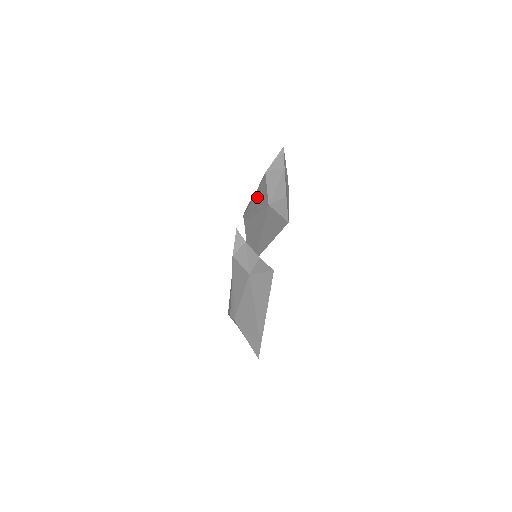
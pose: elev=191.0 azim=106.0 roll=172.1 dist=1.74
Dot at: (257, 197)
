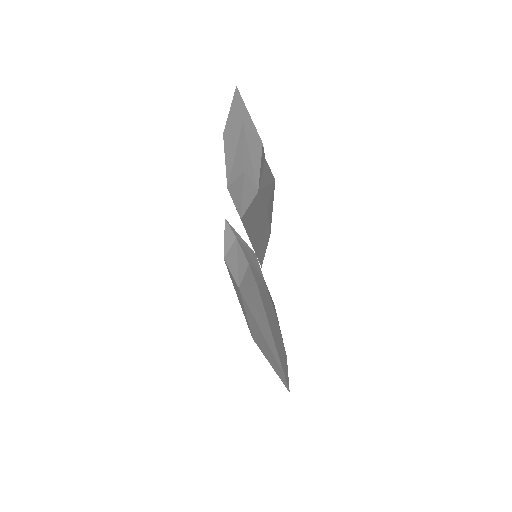
Dot at: occluded
